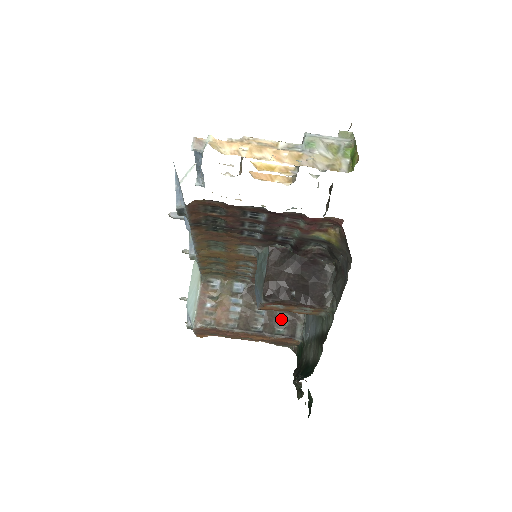
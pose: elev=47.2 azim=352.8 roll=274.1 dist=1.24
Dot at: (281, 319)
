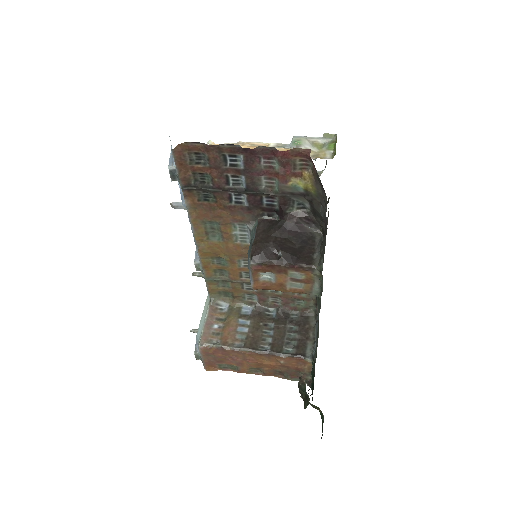
Dot at: (290, 339)
